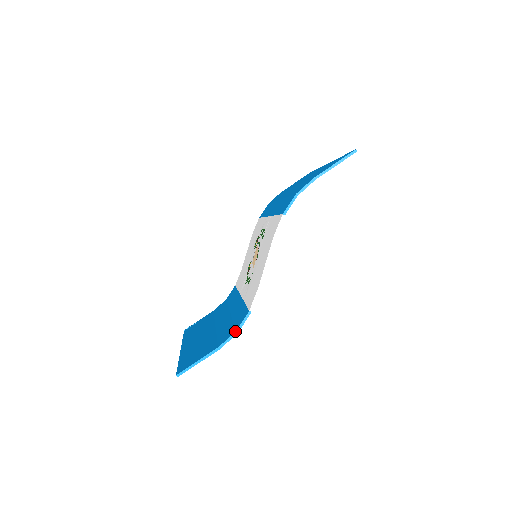
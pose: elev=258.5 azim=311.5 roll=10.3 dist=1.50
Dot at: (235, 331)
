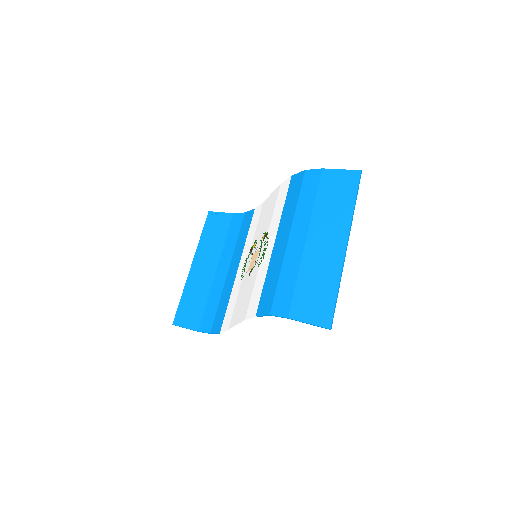
Dot at: (210, 333)
